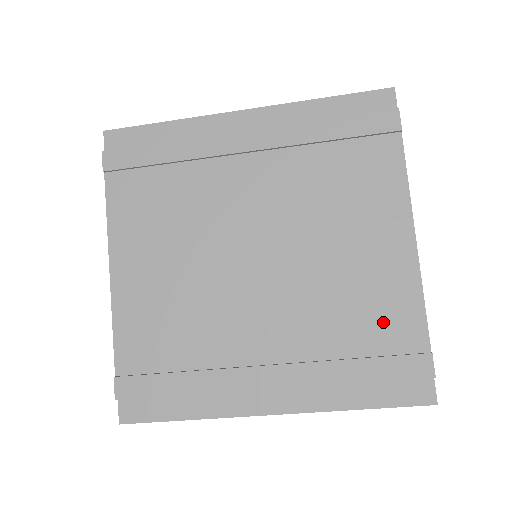
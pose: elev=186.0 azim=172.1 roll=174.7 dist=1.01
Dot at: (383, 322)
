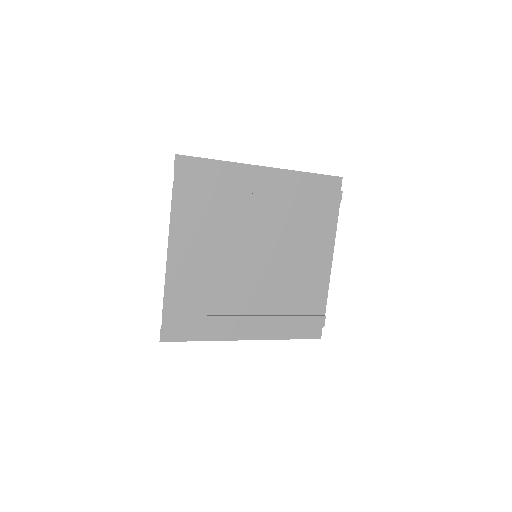
Dot at: (309, 299)
